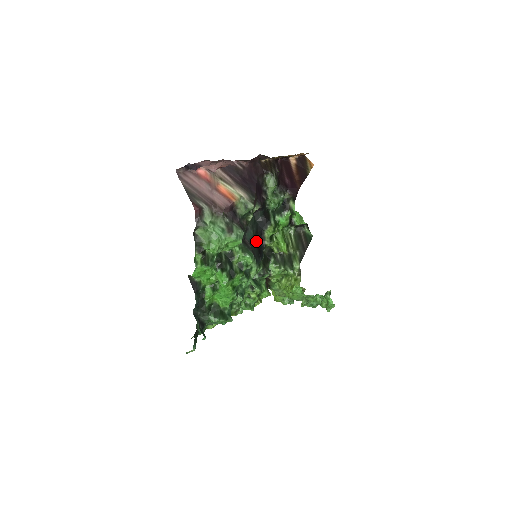
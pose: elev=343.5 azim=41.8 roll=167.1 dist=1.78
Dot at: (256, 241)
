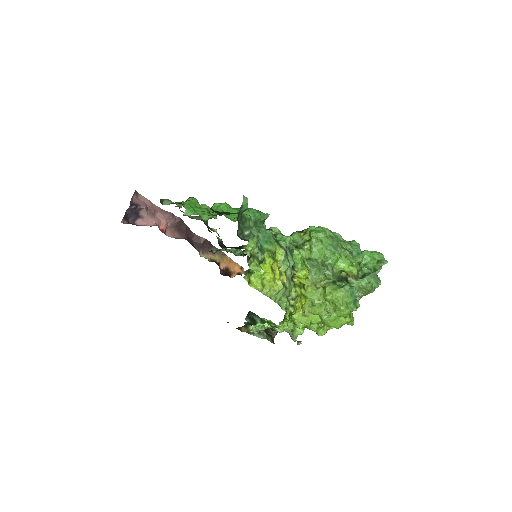
Dot at: occluded
